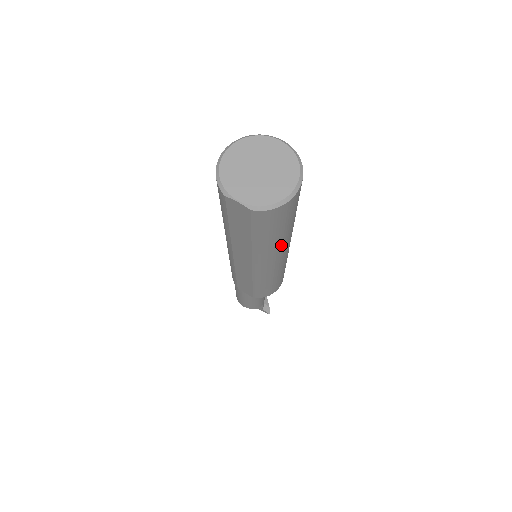
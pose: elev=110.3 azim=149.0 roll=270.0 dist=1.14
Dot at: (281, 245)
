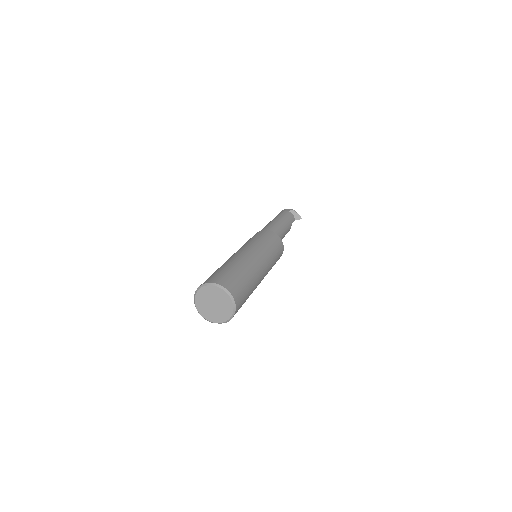
Dot at: (255, 287)
